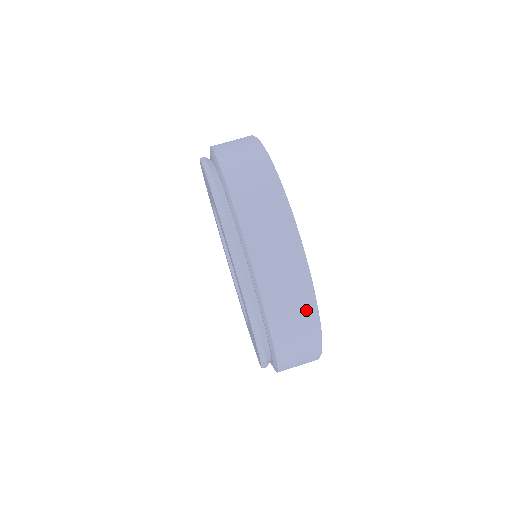
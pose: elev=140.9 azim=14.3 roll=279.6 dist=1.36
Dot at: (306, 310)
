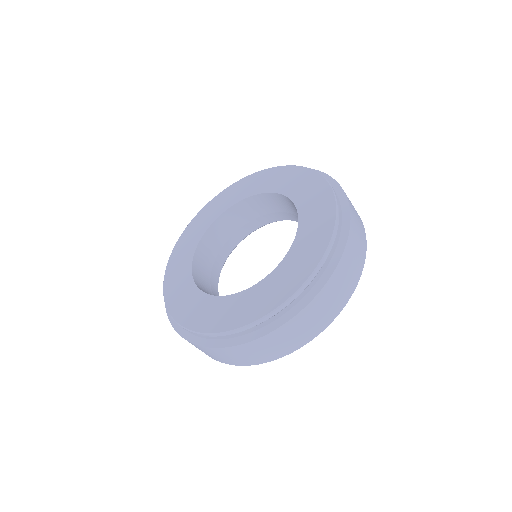
Dot at: (209, 355)
